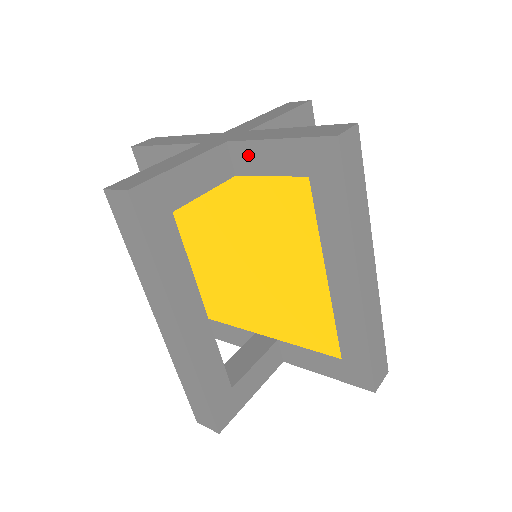
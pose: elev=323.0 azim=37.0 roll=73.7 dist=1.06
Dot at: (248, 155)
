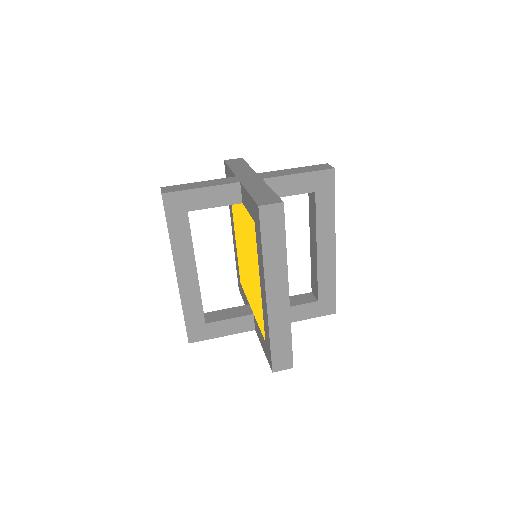
Dot at: (244, 195)
